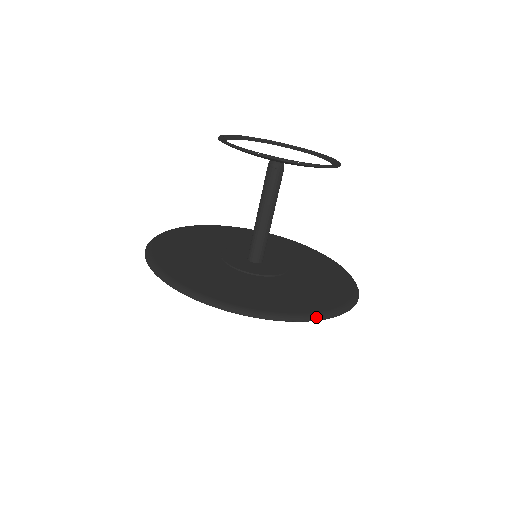
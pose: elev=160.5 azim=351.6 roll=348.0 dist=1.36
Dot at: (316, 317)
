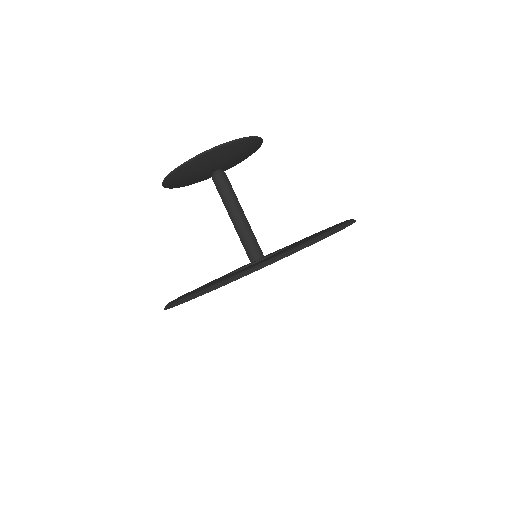
Dot at: (269, 261)
